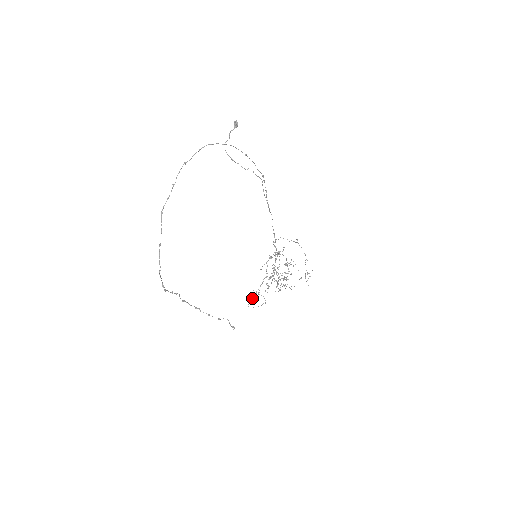
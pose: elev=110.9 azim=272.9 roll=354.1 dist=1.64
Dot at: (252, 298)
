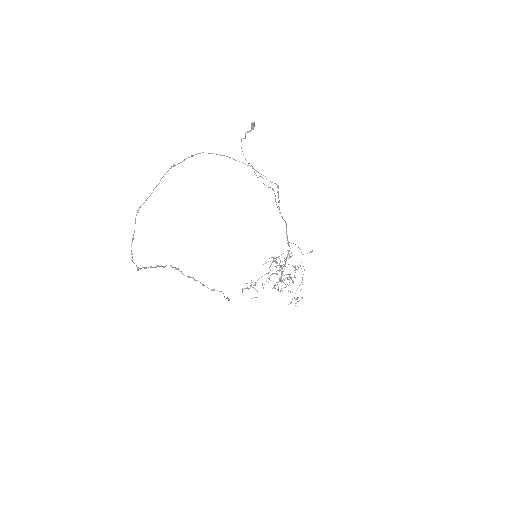
Dot at: (246, 288)
